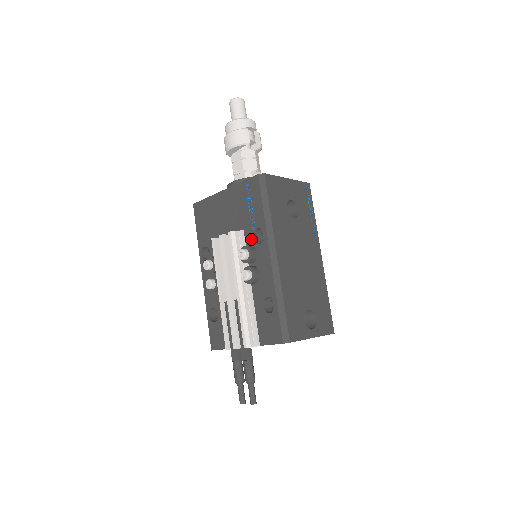
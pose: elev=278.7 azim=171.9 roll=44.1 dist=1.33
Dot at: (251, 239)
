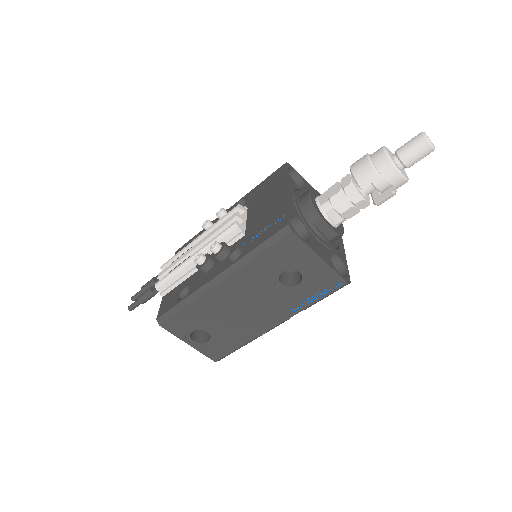
Dot at: (235, 248)
